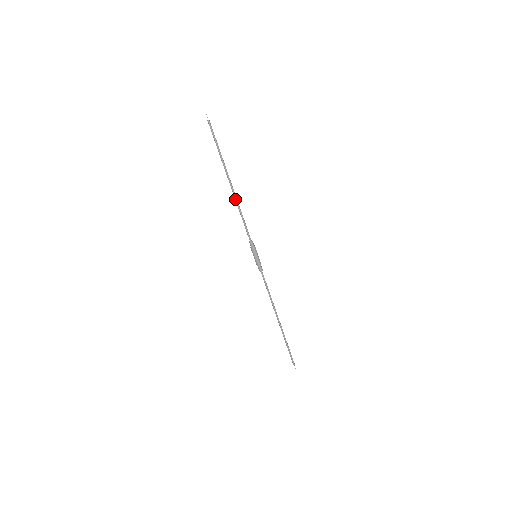
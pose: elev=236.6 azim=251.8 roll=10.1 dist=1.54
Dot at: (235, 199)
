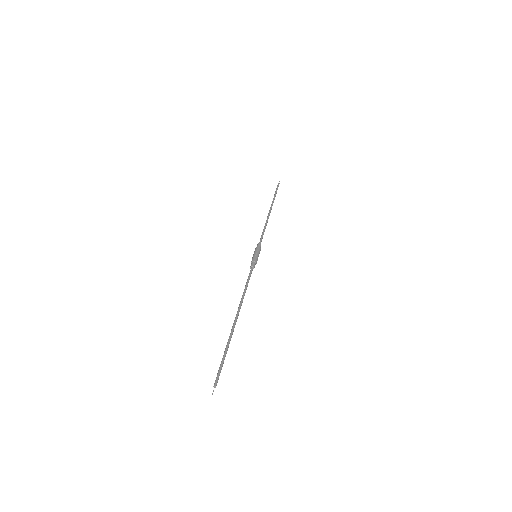
Dot at: (267, 218)
